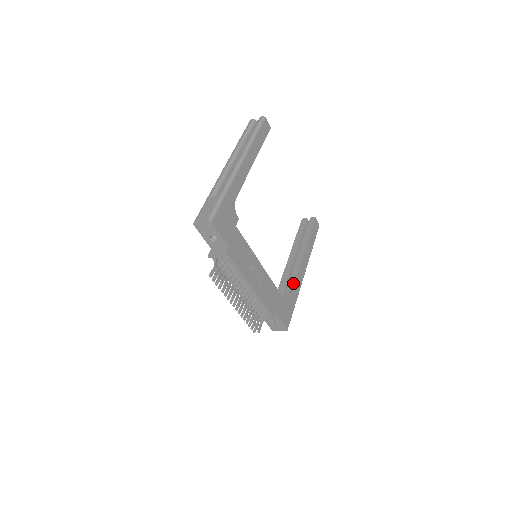
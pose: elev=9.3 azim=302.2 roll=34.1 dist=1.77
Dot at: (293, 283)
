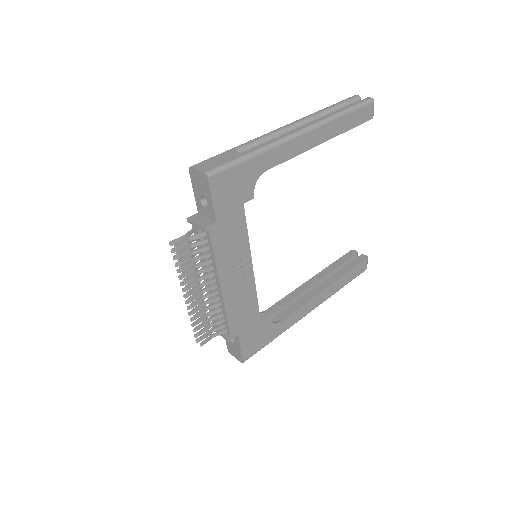
Dot at: (287, 314)
